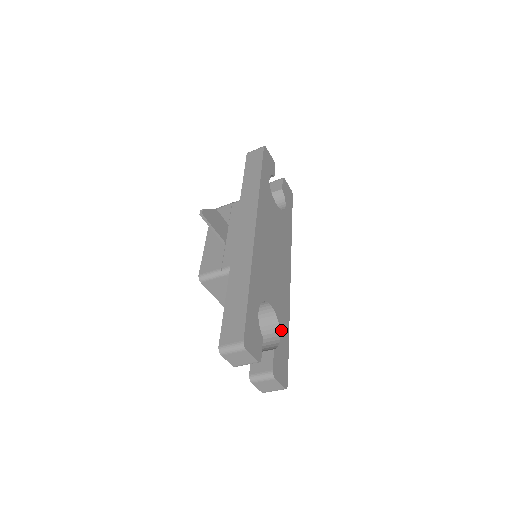
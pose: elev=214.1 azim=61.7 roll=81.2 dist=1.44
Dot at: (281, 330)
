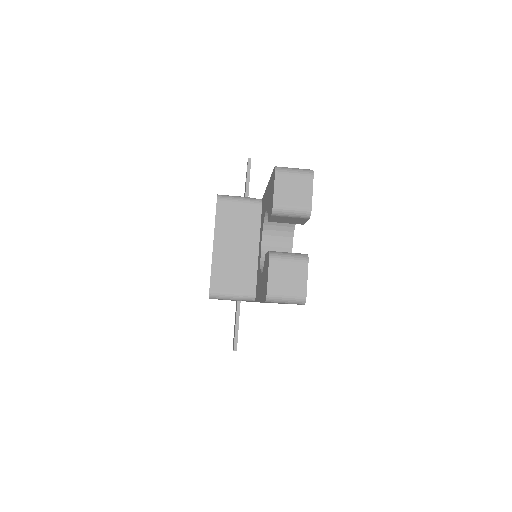
Dot at: occluded
